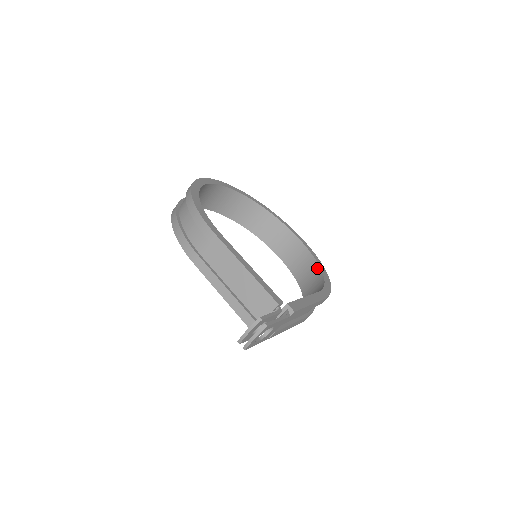
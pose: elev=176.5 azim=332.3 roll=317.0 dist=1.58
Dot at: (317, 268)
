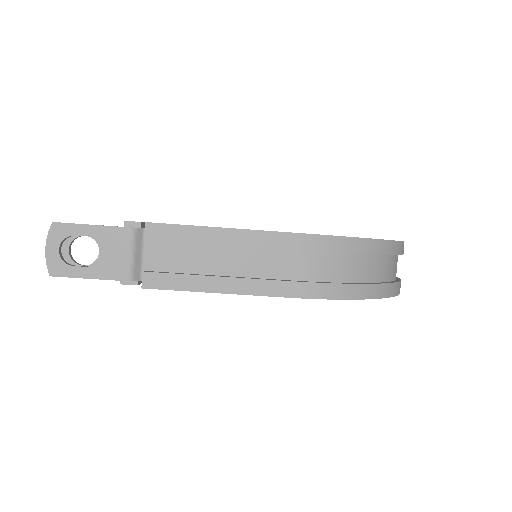
Dot at: occluded
